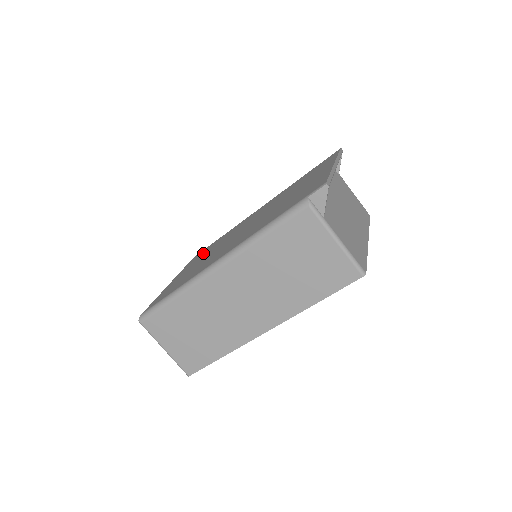
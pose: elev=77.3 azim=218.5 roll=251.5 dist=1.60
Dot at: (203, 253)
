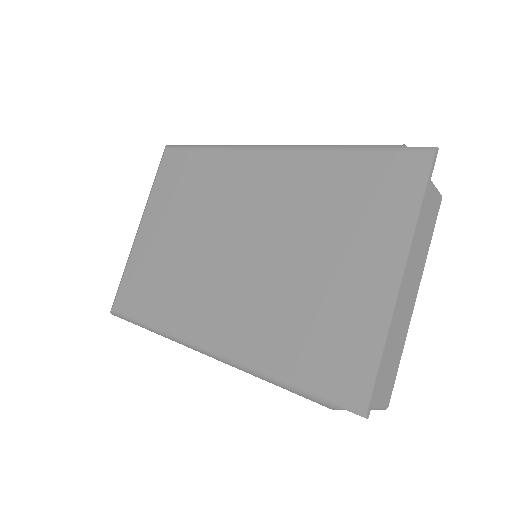
Dot at: (179, 186)
